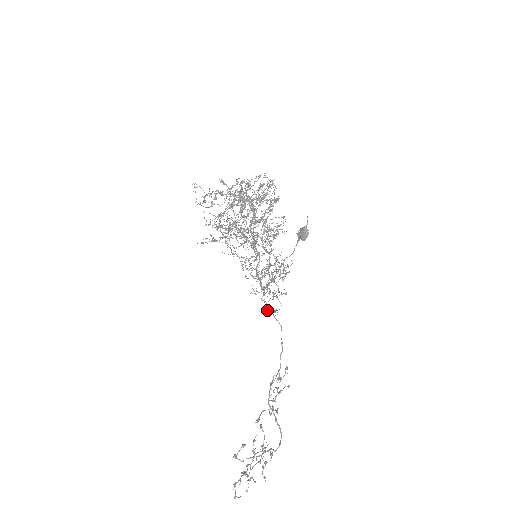
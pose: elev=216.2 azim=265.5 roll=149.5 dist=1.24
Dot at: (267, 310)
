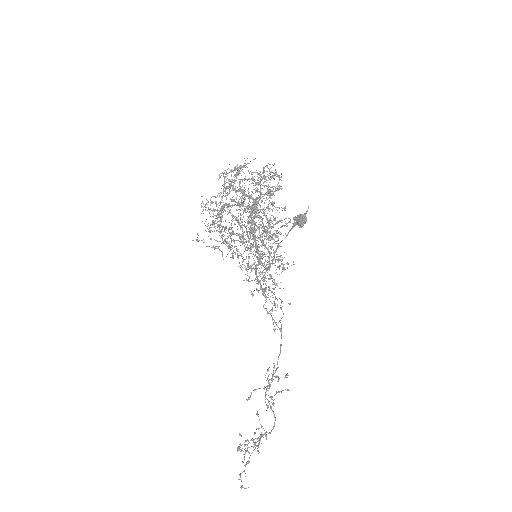
Dot at: (274, 330)
